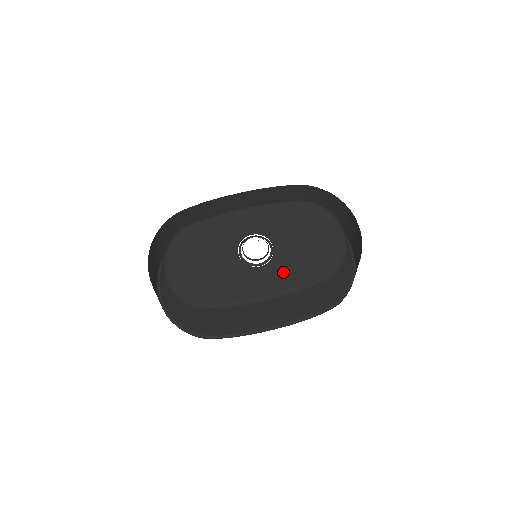
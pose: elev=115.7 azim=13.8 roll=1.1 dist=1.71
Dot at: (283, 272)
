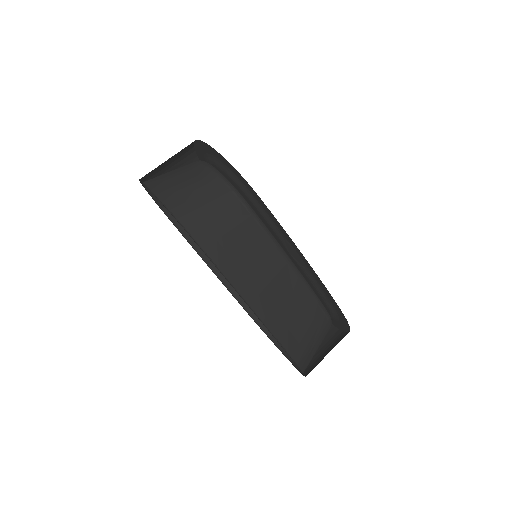
Dot at: occluded
